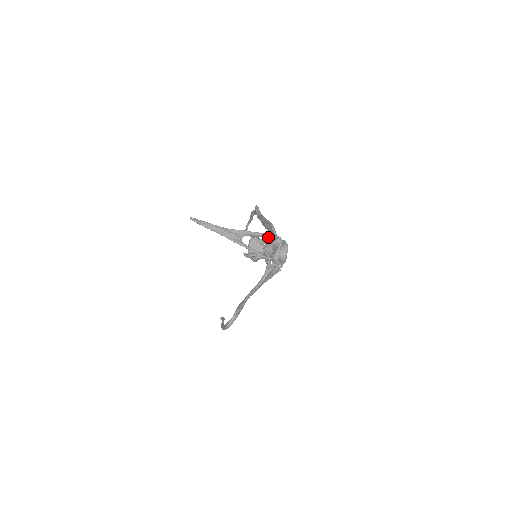
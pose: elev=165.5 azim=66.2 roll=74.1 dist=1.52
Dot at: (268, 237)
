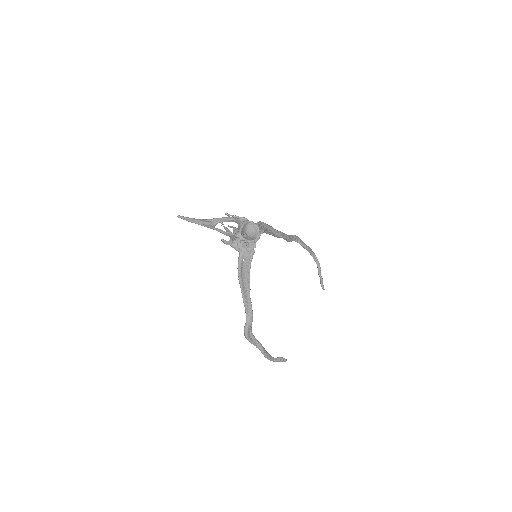
Dot at: (235, 219)
